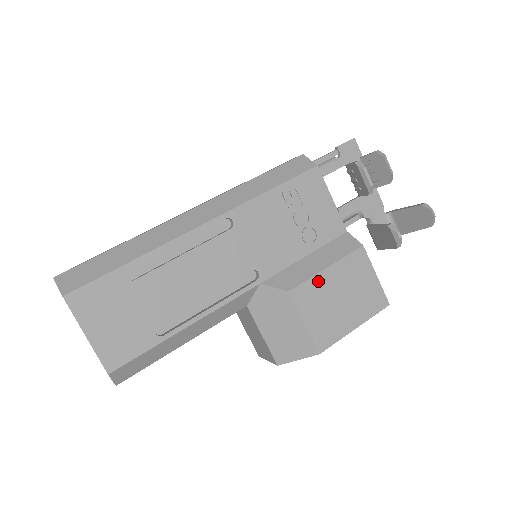
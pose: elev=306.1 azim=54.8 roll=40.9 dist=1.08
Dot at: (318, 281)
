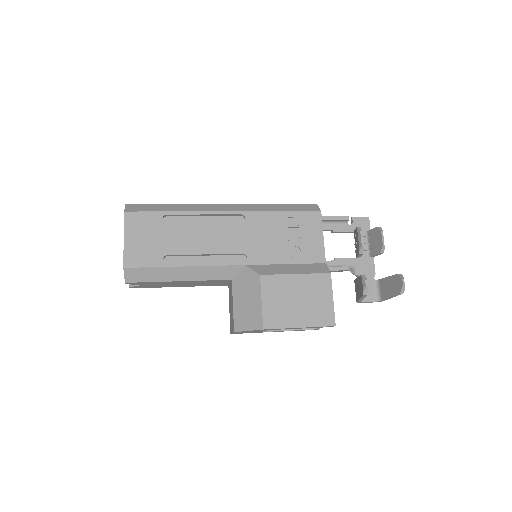
Dot at: (285, 279)
